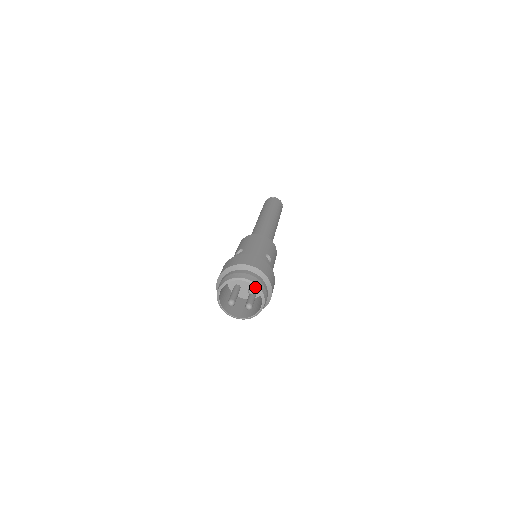
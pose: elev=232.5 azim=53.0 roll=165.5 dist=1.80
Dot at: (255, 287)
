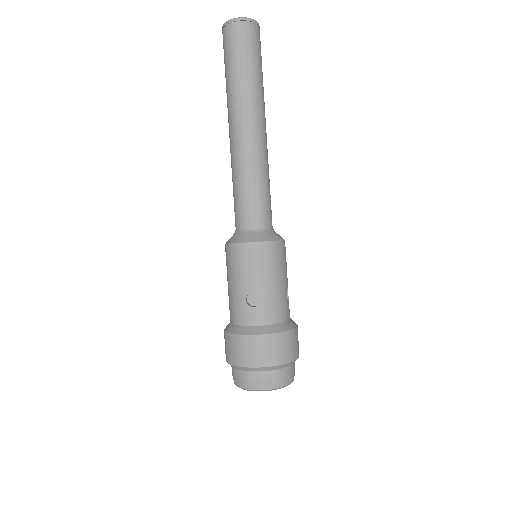
Dot at: (290, 383)
